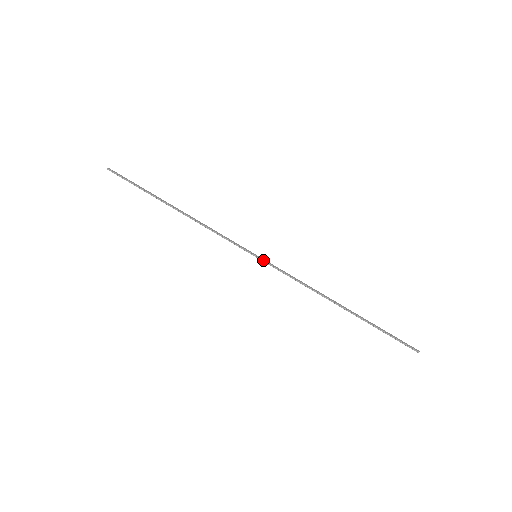
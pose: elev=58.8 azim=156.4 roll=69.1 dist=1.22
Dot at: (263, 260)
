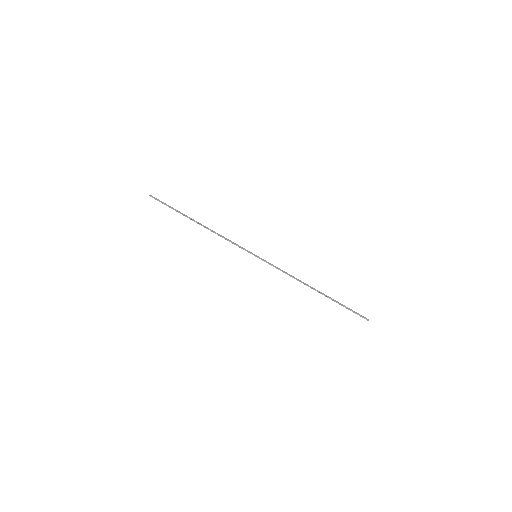
Dot at: (261, 259)
